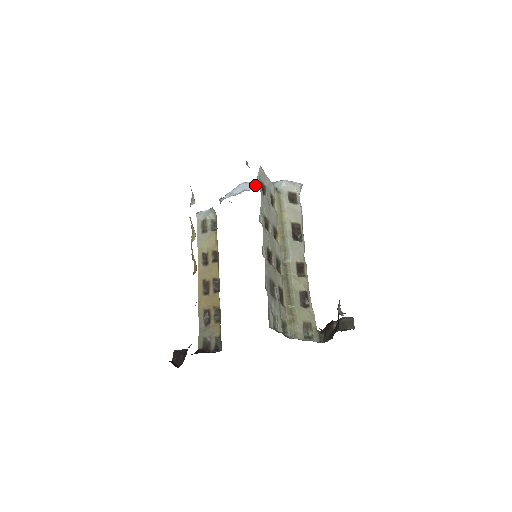
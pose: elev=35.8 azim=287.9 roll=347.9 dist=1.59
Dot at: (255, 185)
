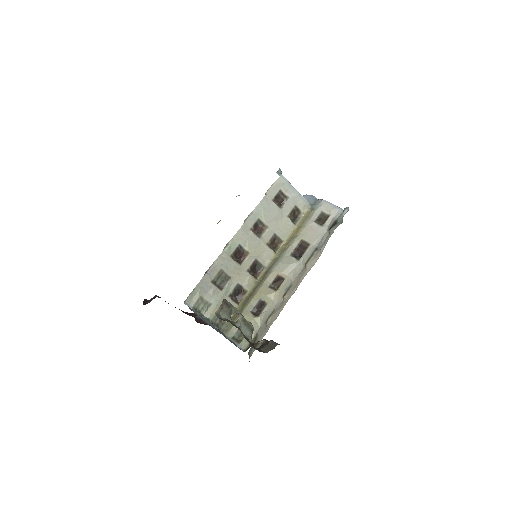
Dot at: (309, 199)
